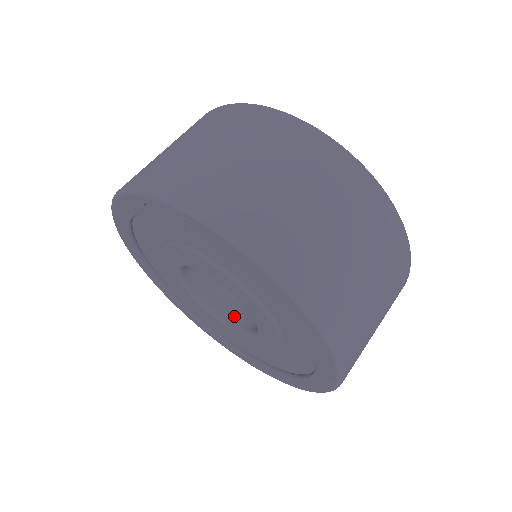
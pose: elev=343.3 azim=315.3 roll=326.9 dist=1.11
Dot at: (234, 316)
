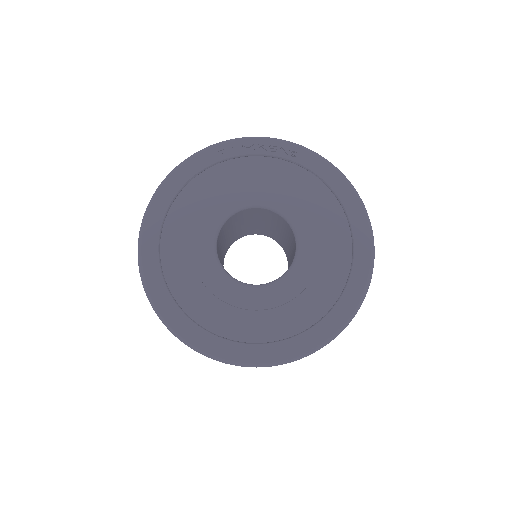
Dot at: occluded
